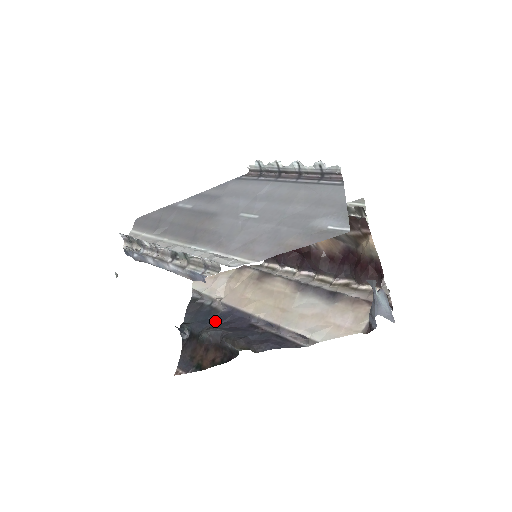
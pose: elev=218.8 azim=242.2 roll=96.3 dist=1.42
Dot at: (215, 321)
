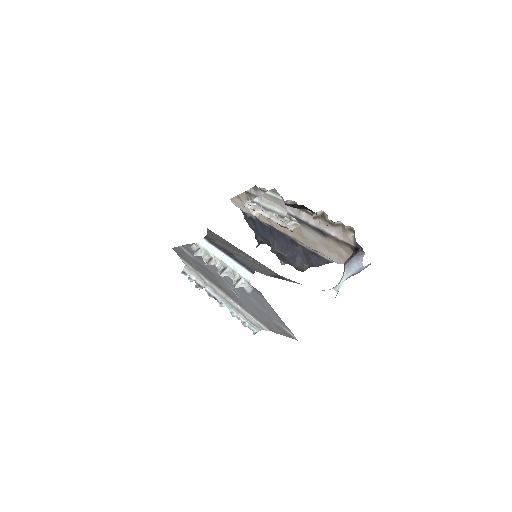
Dot at: (270, 236)
